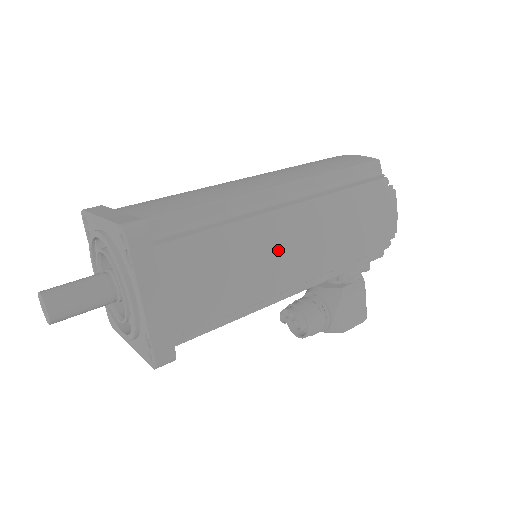
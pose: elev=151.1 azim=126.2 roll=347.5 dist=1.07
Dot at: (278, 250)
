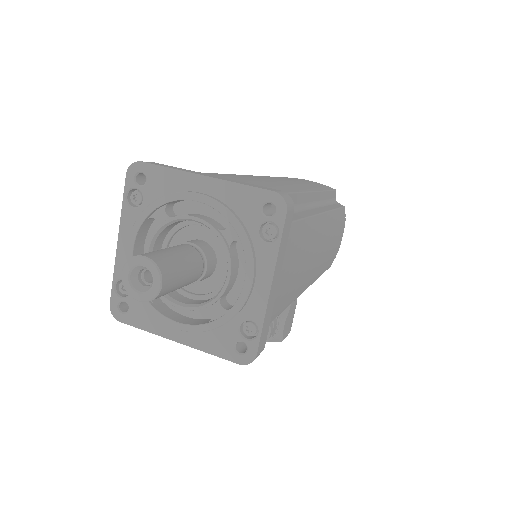
Dot at: (315, 252)
